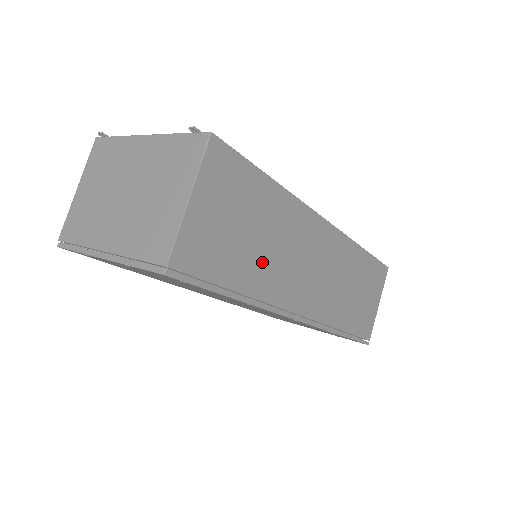
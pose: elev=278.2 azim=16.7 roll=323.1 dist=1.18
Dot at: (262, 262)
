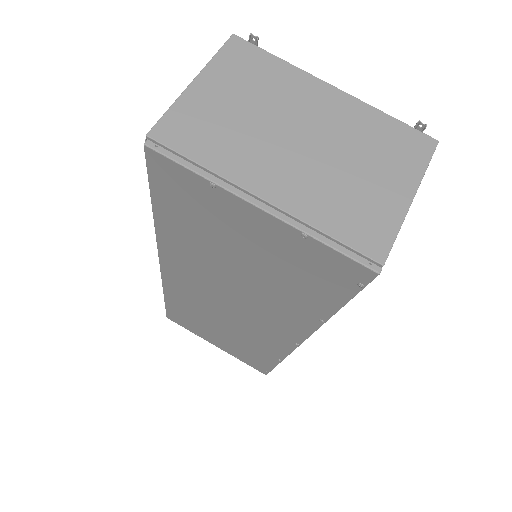
Dot at: occluded
